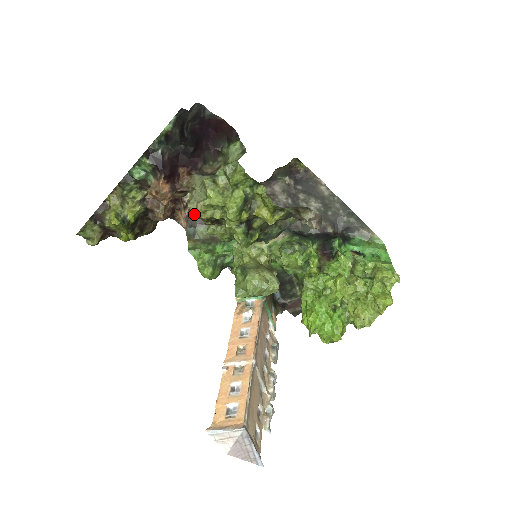
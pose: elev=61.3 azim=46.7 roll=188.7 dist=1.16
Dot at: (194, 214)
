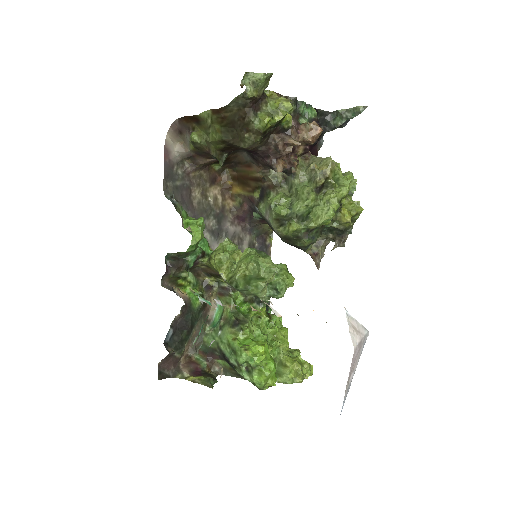
Dot at: (183, 192)
